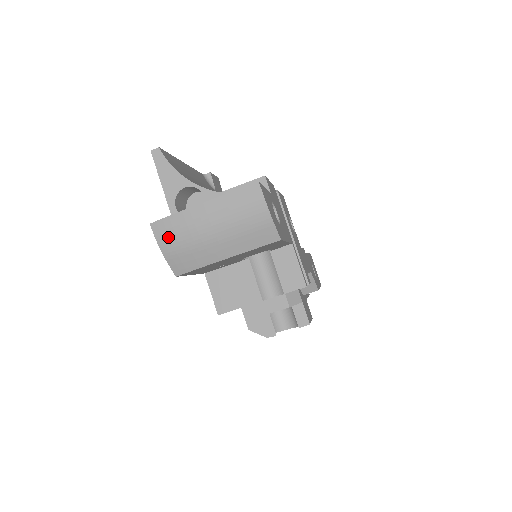
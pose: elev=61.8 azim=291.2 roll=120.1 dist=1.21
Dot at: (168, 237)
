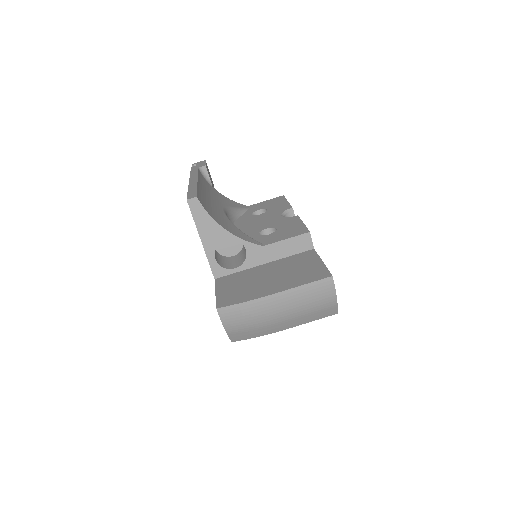
Dot at: (235, 320)
